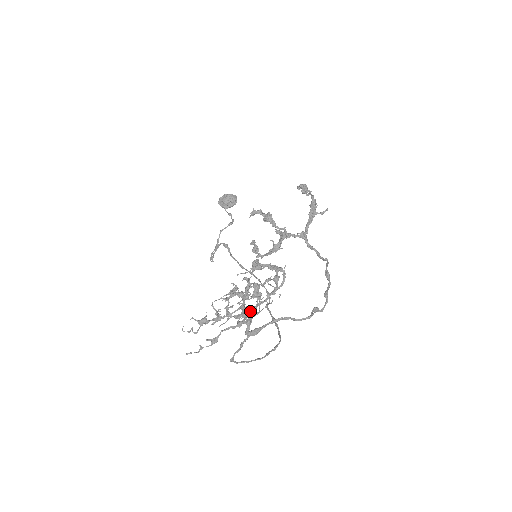
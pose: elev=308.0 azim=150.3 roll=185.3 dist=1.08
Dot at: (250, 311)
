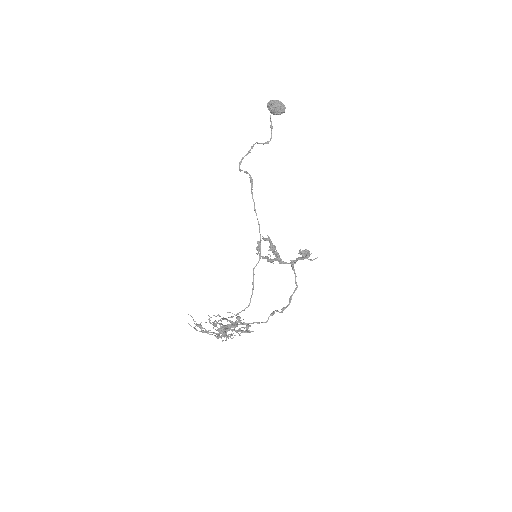
Dot at: (227, 331)
